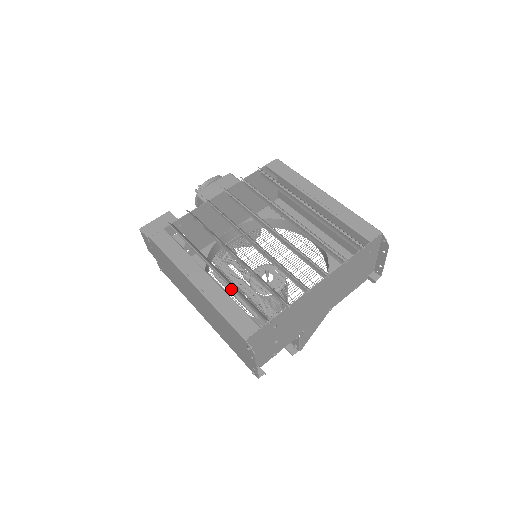
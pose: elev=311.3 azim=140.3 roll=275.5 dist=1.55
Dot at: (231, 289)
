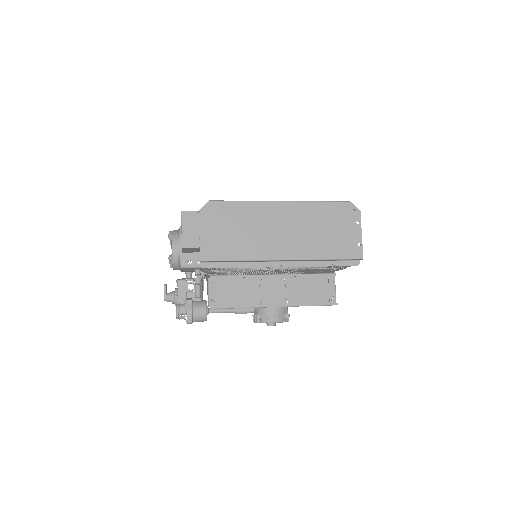
Dot at: (242, 307)
